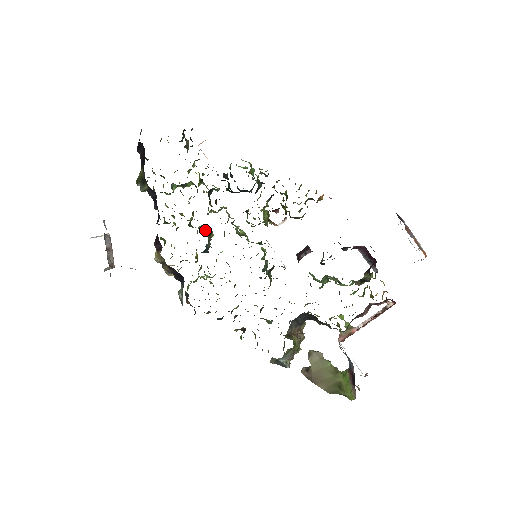
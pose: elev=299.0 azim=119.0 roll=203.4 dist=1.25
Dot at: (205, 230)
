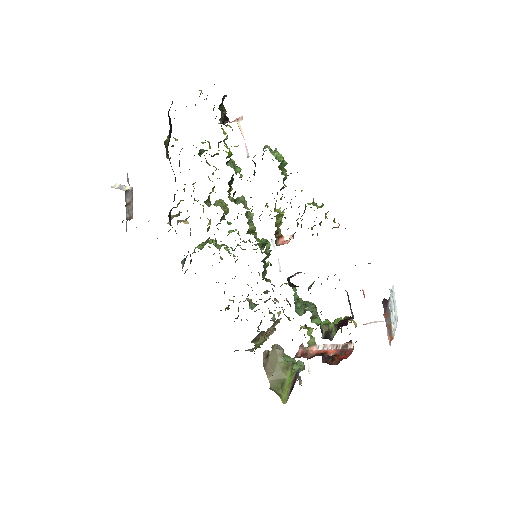
Dot at: (222, 205)
